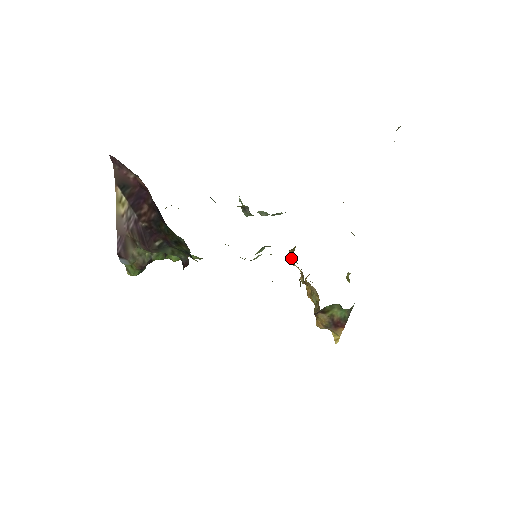
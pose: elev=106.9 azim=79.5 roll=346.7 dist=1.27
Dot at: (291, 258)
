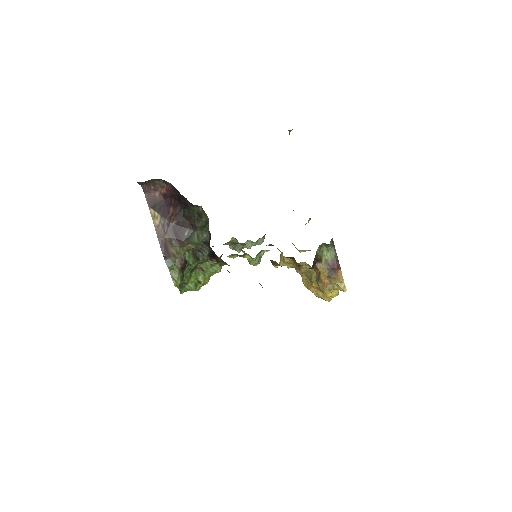
Dot at: (282, 259)
